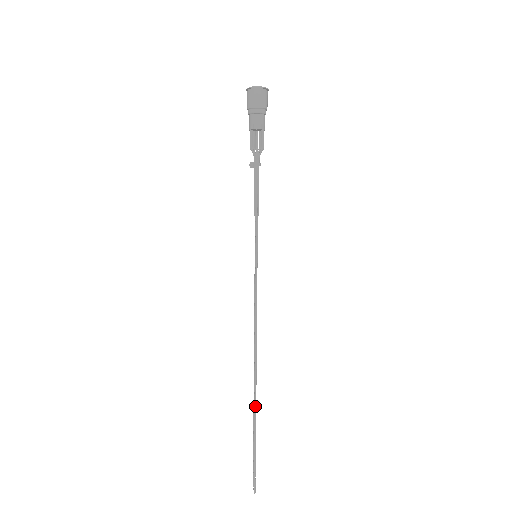
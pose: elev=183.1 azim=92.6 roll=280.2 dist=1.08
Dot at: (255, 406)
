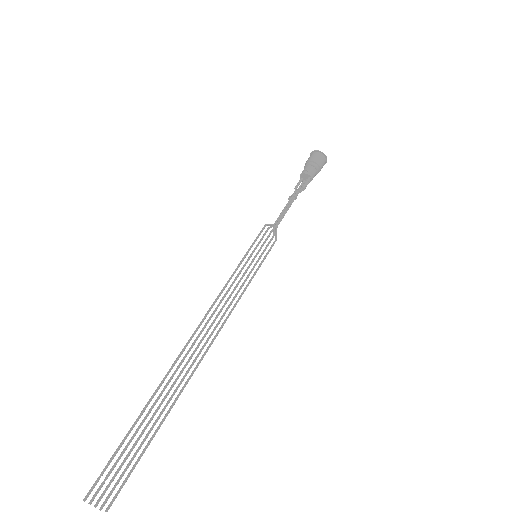
Dot at: (161, 381)
